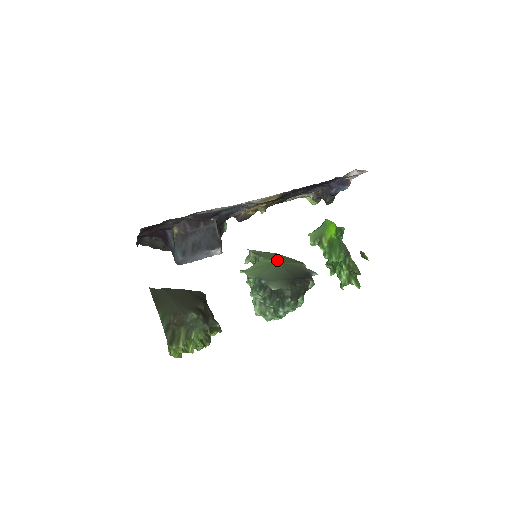
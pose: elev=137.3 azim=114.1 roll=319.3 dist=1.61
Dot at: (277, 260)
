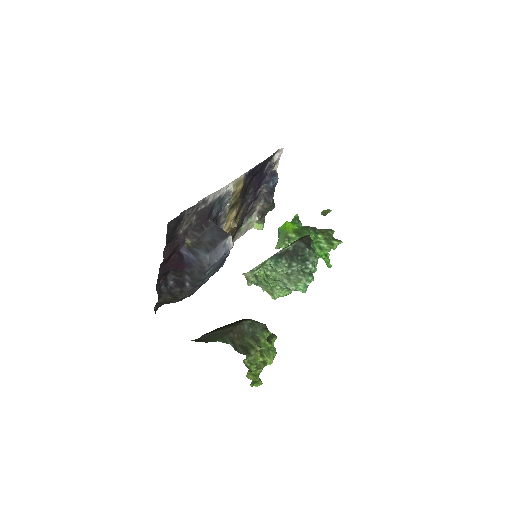
Dot at: occluded
